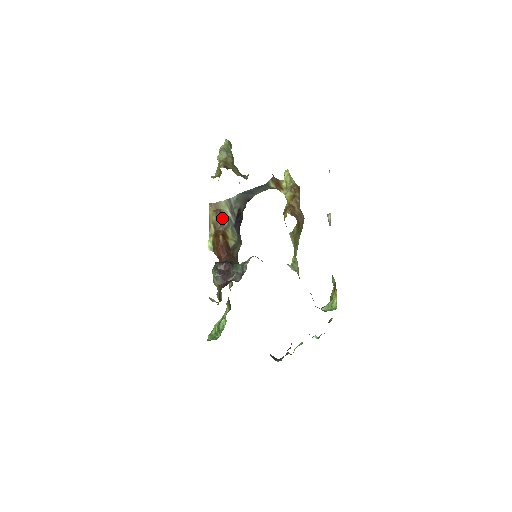
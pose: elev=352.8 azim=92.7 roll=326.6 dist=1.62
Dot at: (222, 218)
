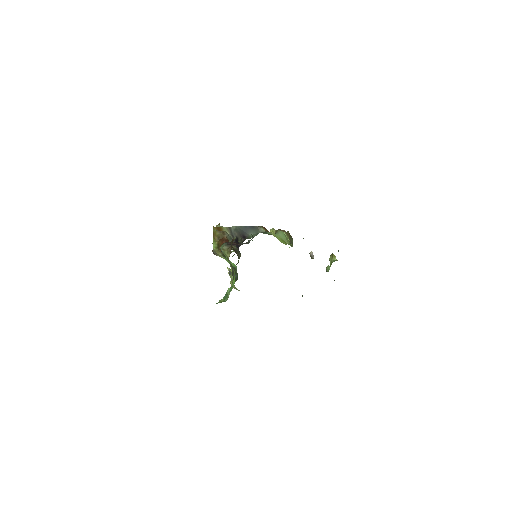
Dot at: (225, 232)
